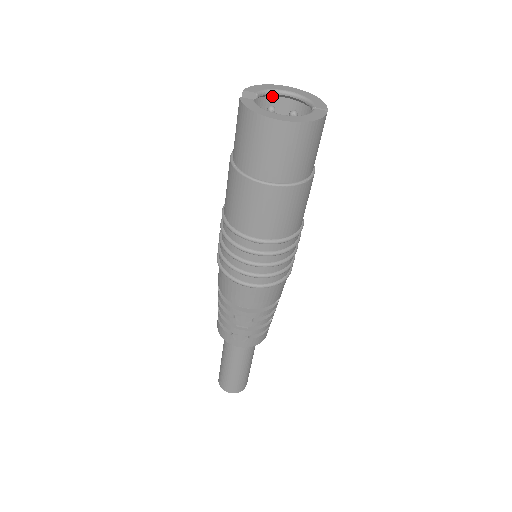
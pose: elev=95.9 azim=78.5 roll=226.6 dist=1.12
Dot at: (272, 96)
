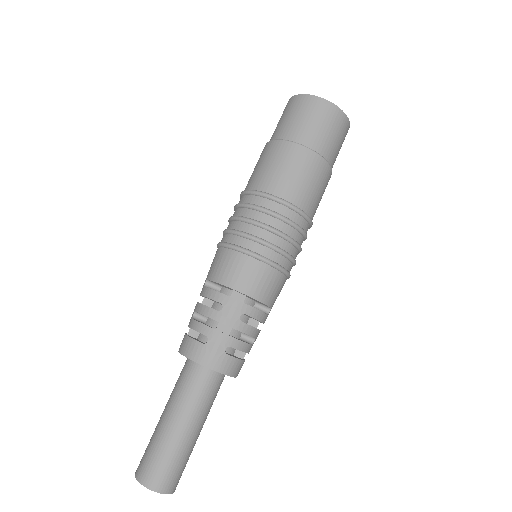
Dot at: occluded
